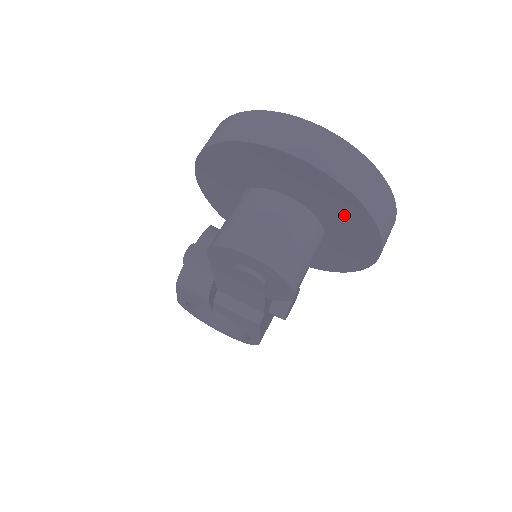
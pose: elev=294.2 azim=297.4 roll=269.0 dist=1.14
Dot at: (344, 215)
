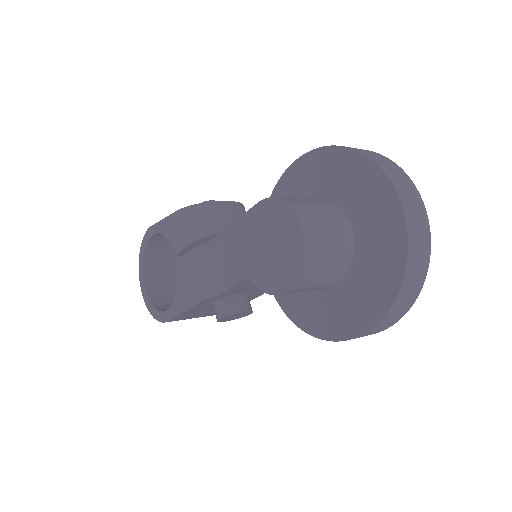
Dot at: (375, 281)
